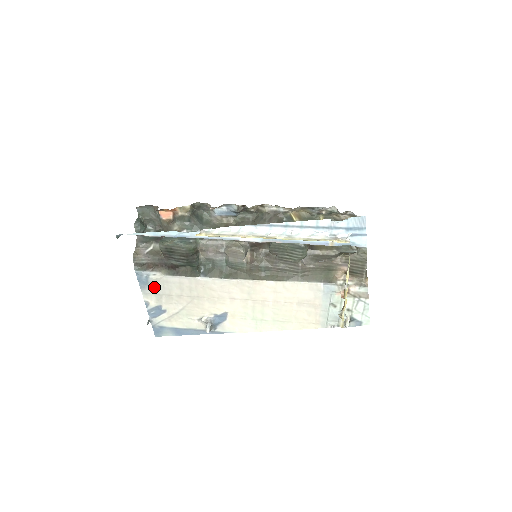
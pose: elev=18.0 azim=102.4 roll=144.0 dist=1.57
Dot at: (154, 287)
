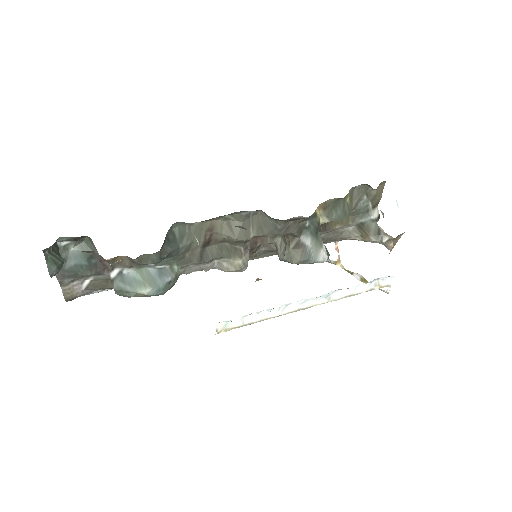
Dot at: occluded
